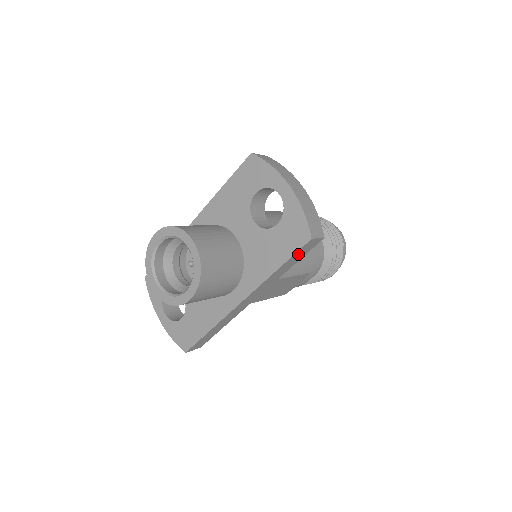
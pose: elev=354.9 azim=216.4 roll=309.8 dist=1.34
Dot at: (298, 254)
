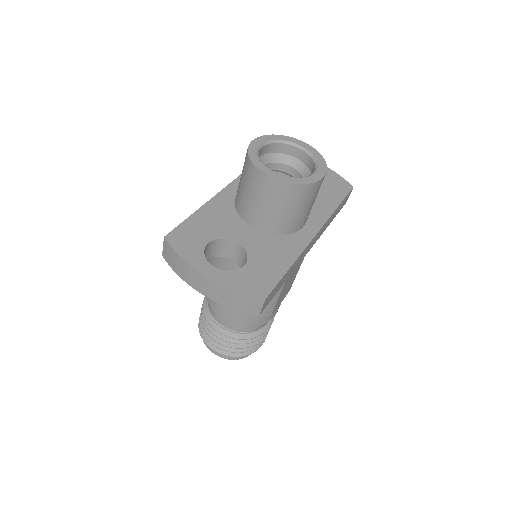
Dot at: (343, 202)
